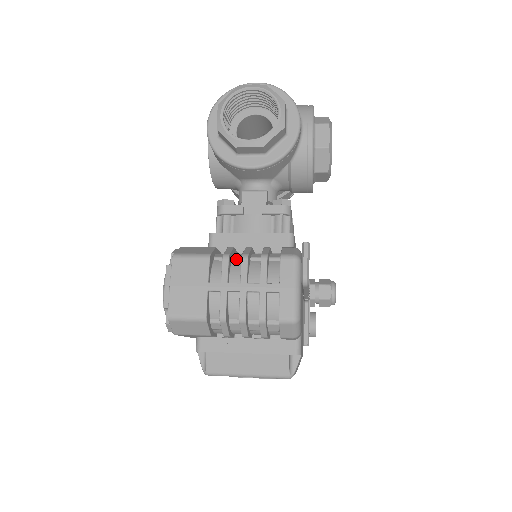
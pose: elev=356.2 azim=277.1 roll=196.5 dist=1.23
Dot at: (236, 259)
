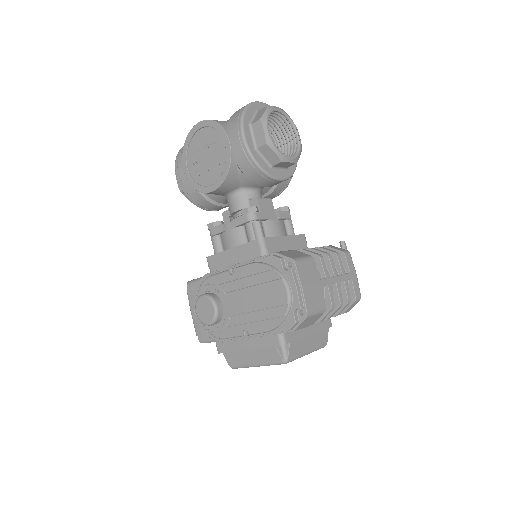
Dot at: occluded
